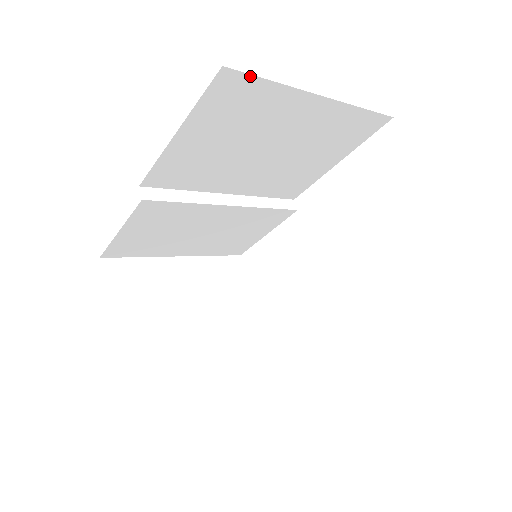
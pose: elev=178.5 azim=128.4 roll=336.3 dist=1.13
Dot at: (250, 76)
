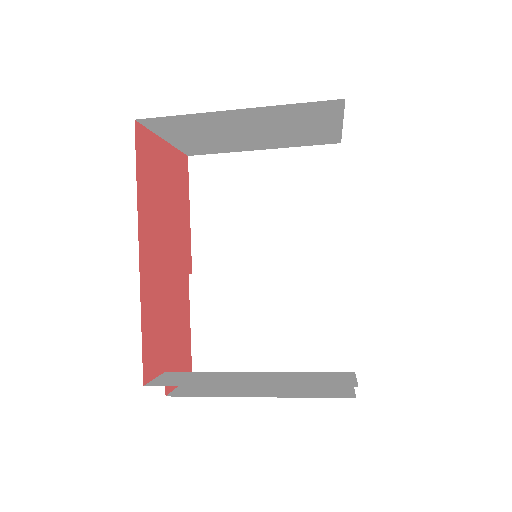
Dot at: (207, 156)
